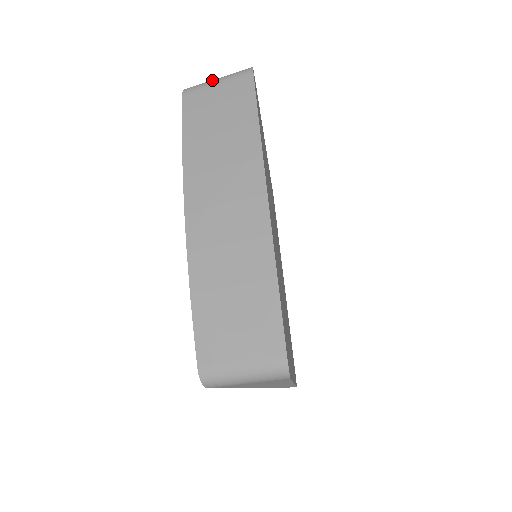
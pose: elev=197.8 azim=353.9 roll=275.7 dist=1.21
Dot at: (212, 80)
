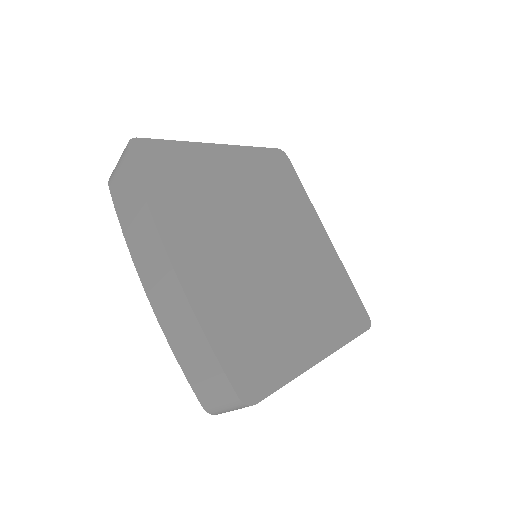
Dot at: occluded
